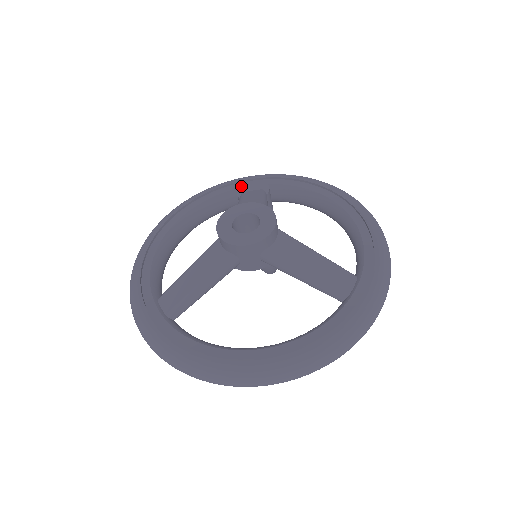
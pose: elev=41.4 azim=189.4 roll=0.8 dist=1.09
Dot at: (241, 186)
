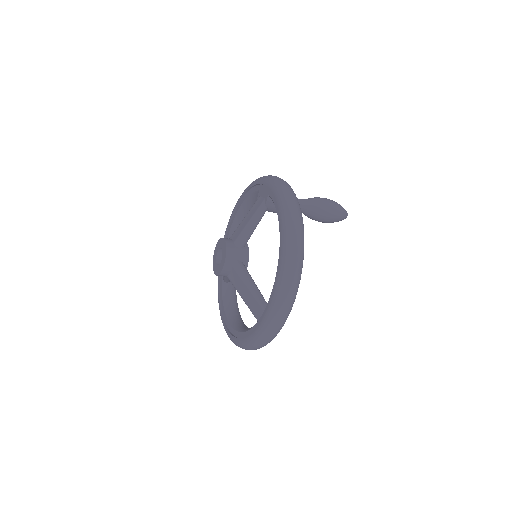
Dot at: (260, 189)
